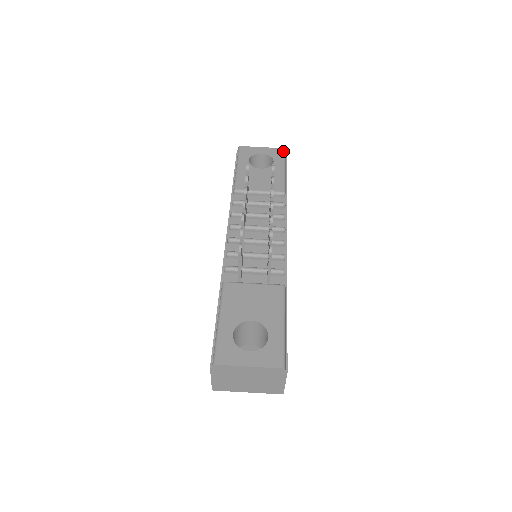
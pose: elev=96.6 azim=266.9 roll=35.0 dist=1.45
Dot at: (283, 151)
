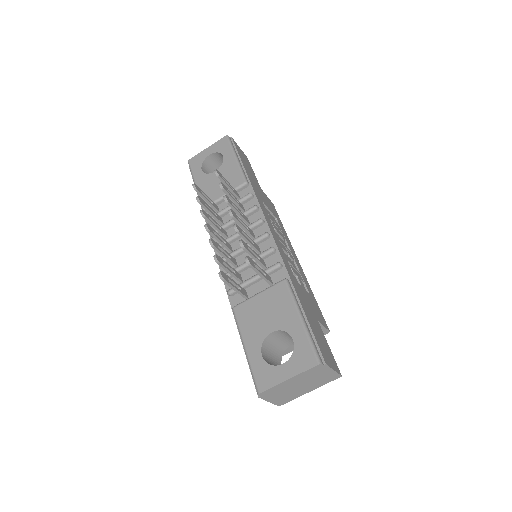
Dot at: (226, 139)
